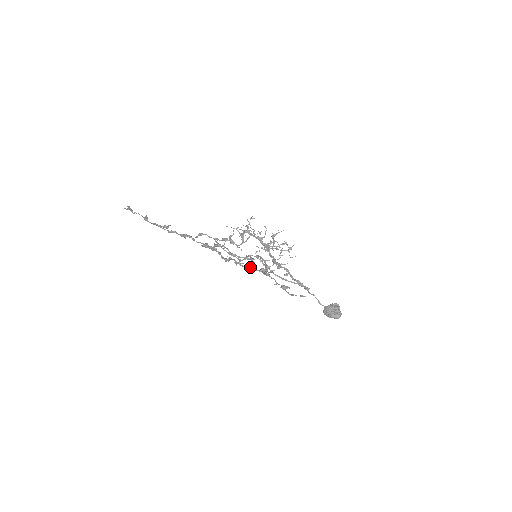
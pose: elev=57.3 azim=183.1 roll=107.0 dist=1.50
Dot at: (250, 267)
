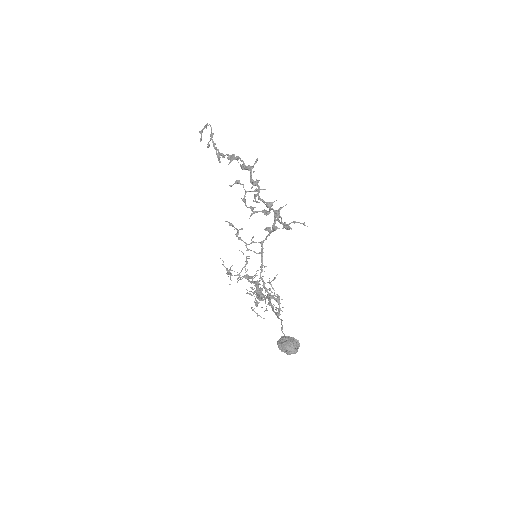
Dot at: occluded
